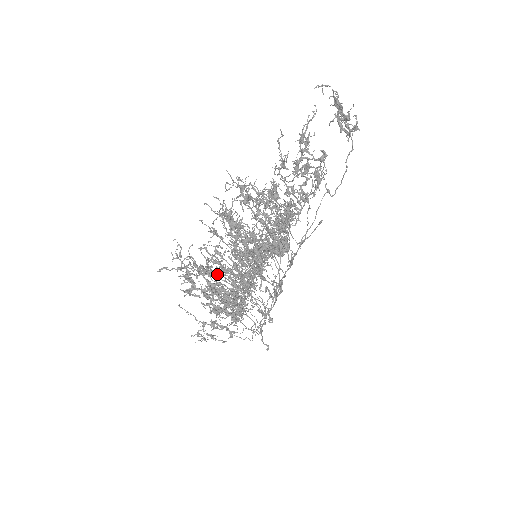
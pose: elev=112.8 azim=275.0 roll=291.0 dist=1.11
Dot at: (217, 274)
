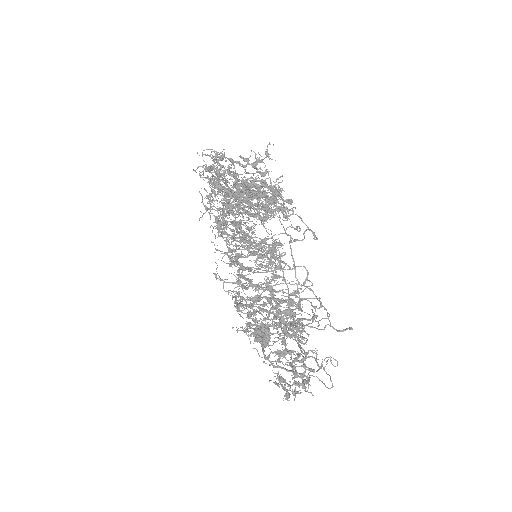
Dot at: occluded
